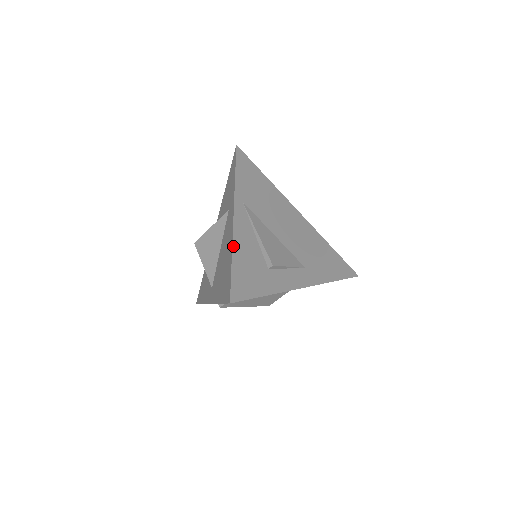
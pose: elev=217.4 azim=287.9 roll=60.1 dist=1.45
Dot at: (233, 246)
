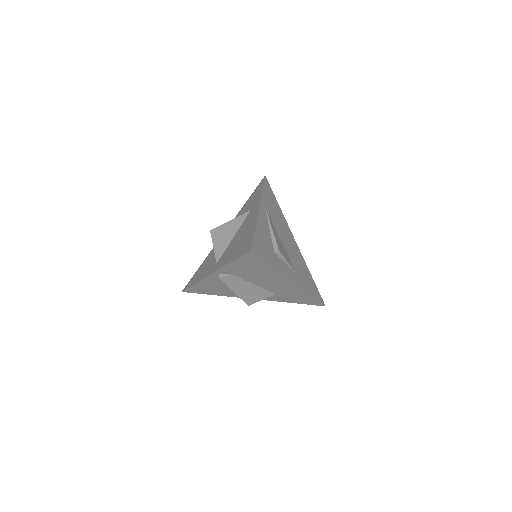
Dot at: (257, 223)
